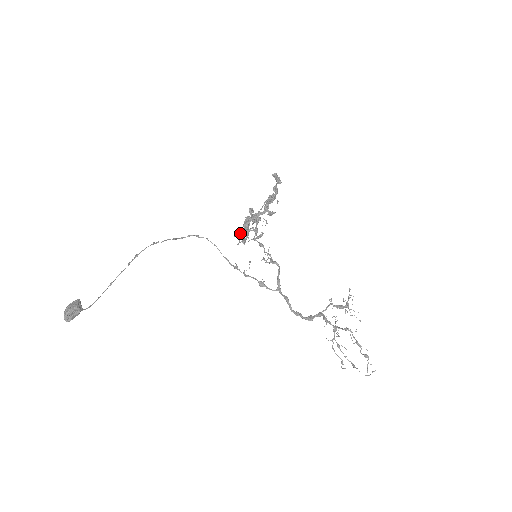
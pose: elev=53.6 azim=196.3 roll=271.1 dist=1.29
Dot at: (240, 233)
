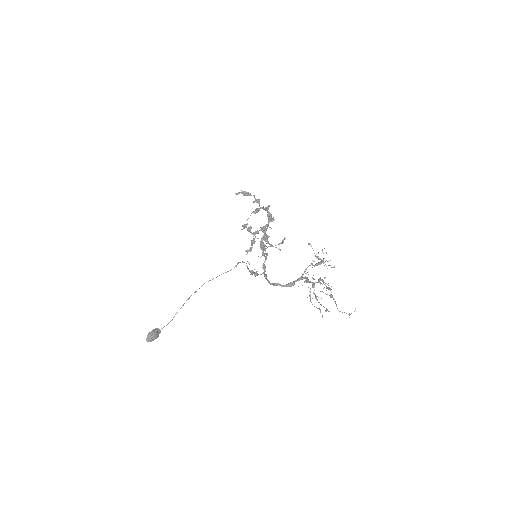
Dot at: occluded
